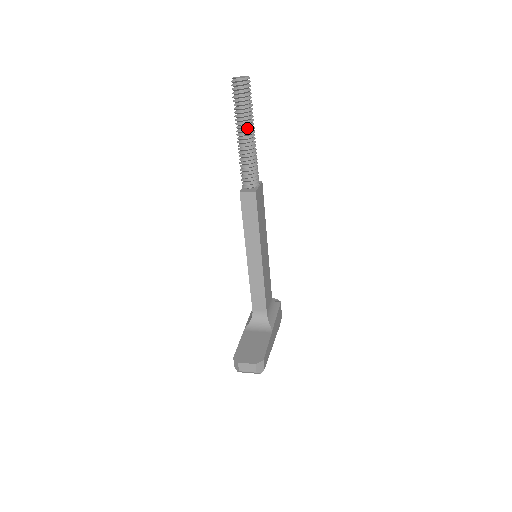
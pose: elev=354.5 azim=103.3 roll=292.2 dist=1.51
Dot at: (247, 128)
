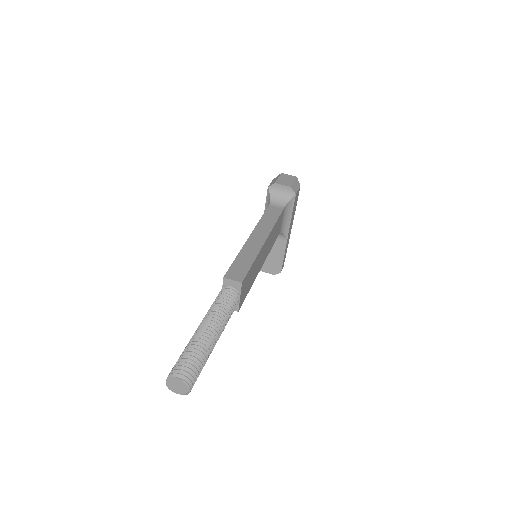
Dot at: occluded
